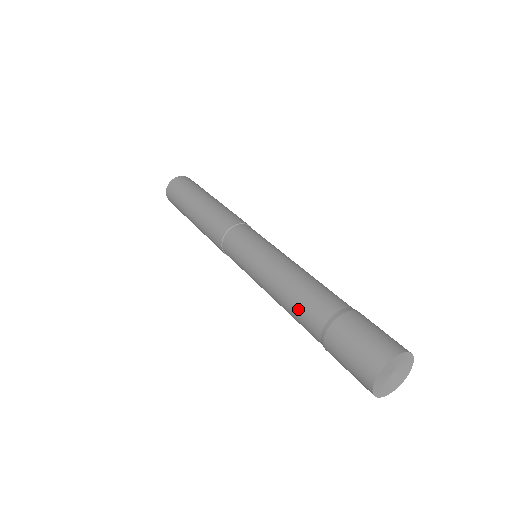
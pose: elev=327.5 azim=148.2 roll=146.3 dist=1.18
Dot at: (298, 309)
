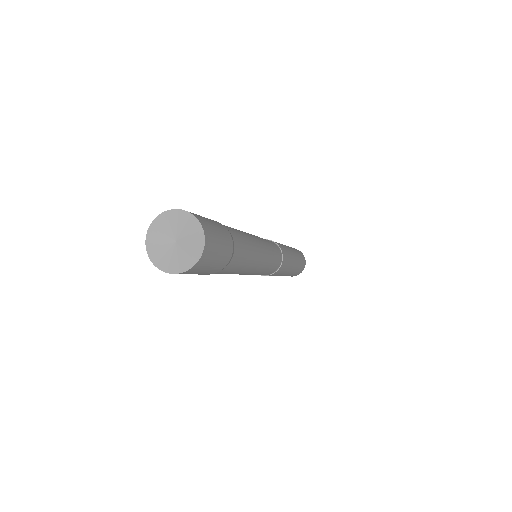
Dot at: occluded
